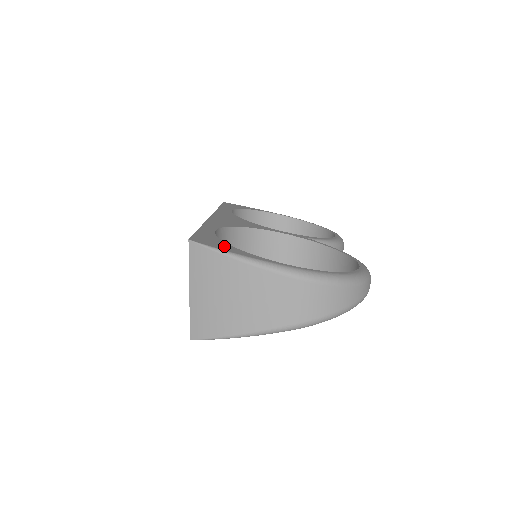
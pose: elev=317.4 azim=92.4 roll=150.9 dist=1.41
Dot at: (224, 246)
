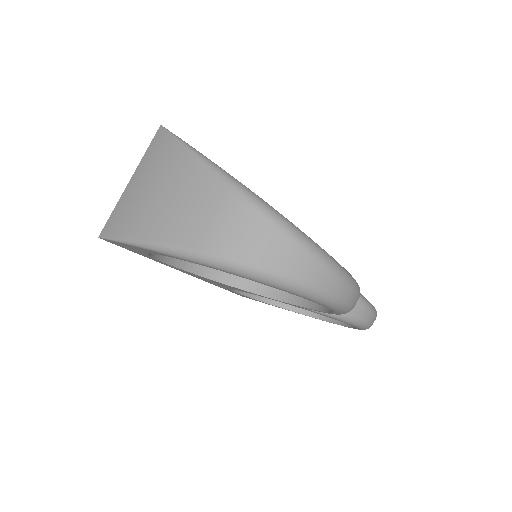
Dot at: occluded
